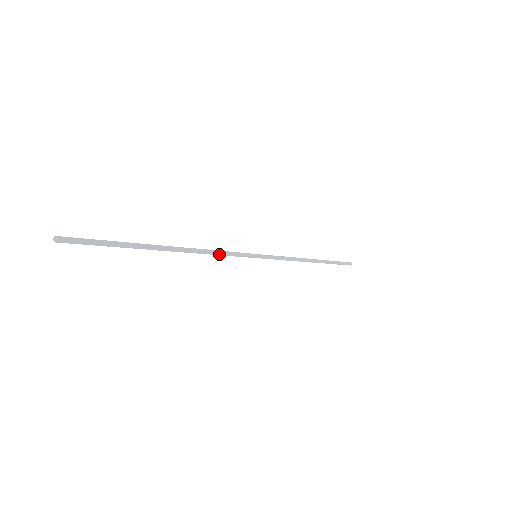
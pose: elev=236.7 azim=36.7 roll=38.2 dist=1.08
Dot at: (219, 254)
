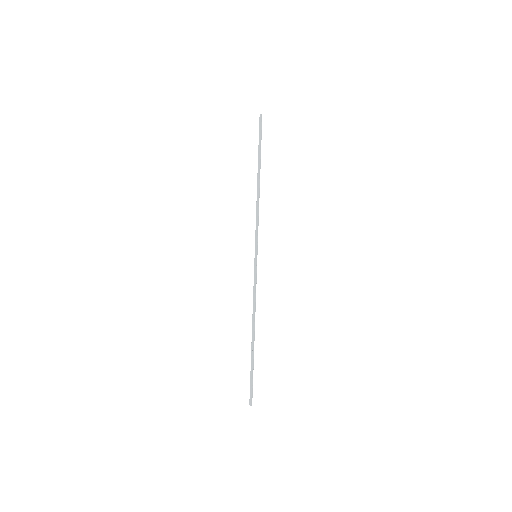
Dot at: (255, 294)
